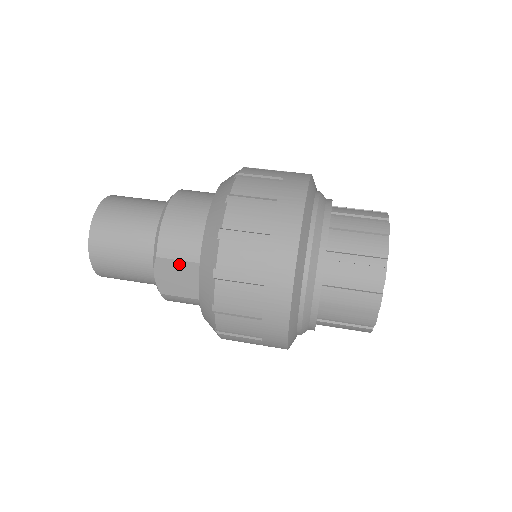
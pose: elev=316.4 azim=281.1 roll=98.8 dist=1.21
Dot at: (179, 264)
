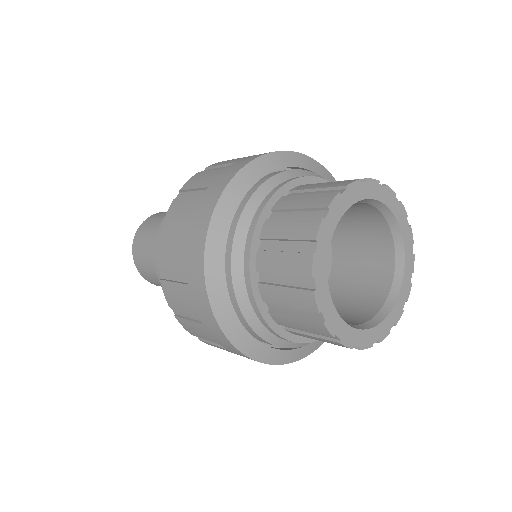
Dot at: occluded
